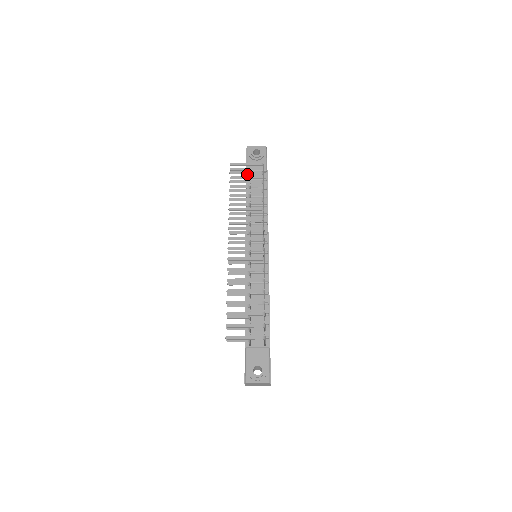
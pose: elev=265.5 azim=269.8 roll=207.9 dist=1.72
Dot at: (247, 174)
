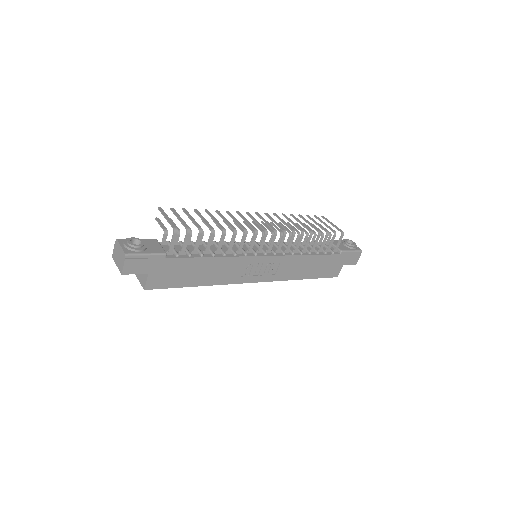
Dot at: occluded
